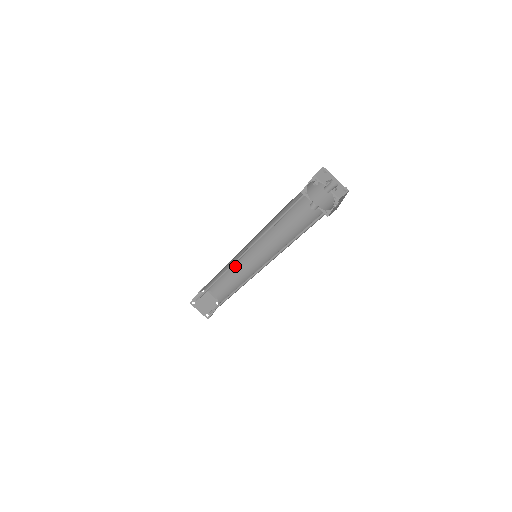
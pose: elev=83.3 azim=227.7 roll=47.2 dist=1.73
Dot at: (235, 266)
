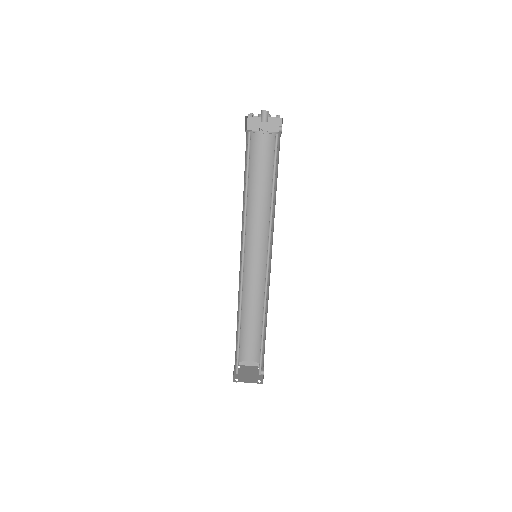
Dot at: (247, 300)
